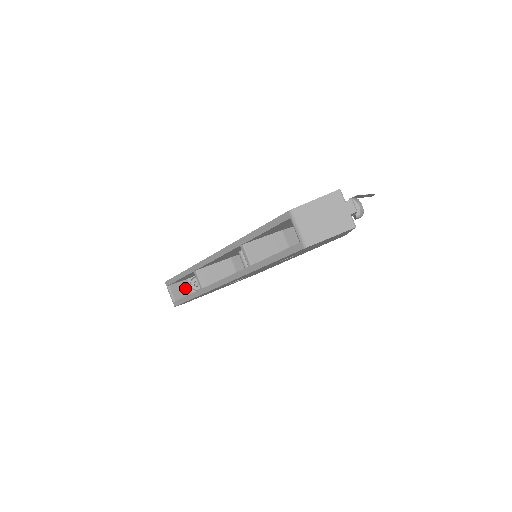
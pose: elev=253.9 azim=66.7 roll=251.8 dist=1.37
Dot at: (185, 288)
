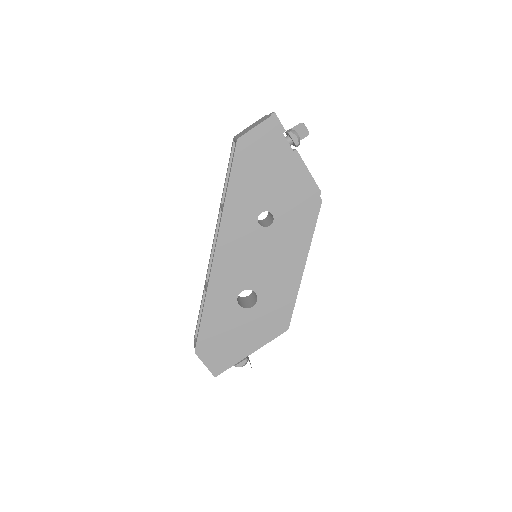
Dot at: occluded
